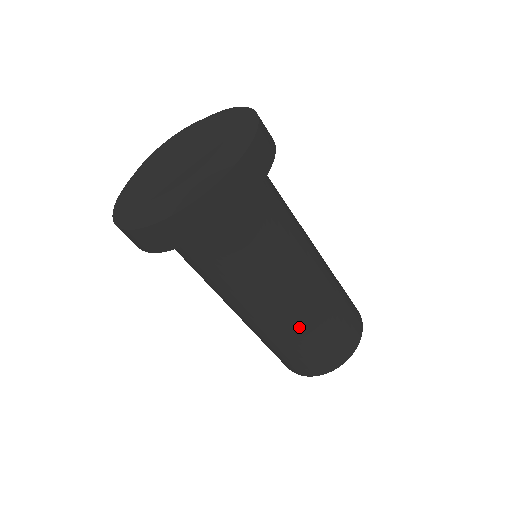
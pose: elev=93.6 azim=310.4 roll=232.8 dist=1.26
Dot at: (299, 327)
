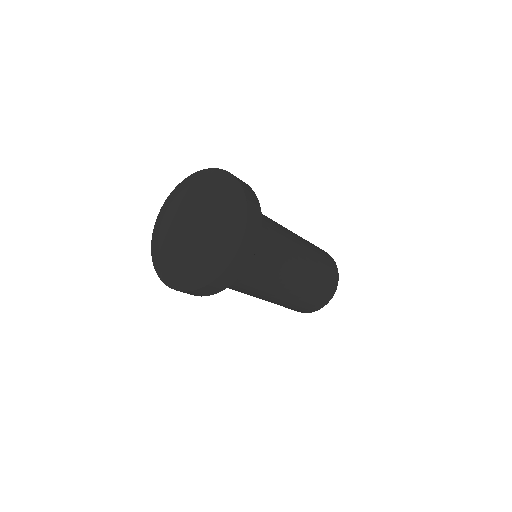
Dot at: (296, 296)
